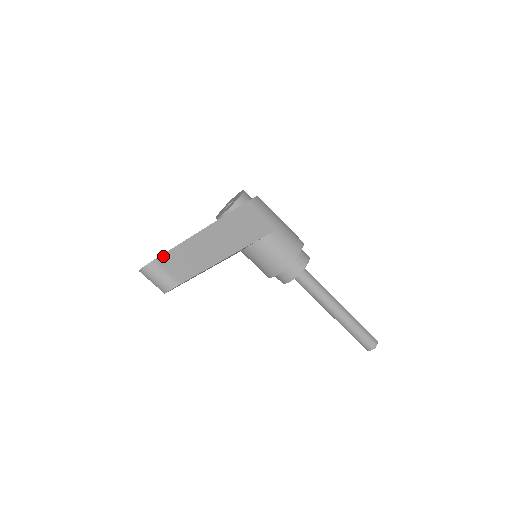
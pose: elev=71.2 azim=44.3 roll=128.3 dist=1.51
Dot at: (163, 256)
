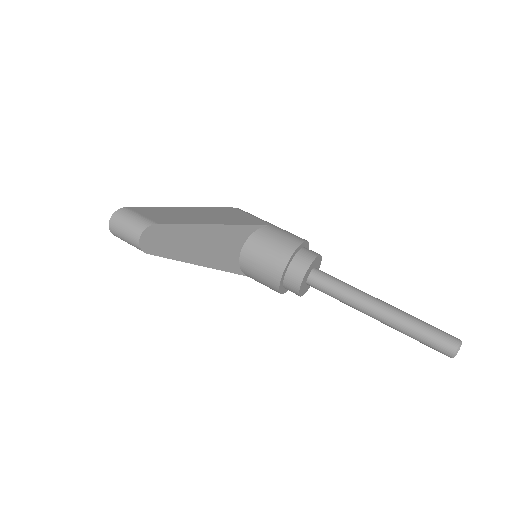
Dot at: (137, 208)
